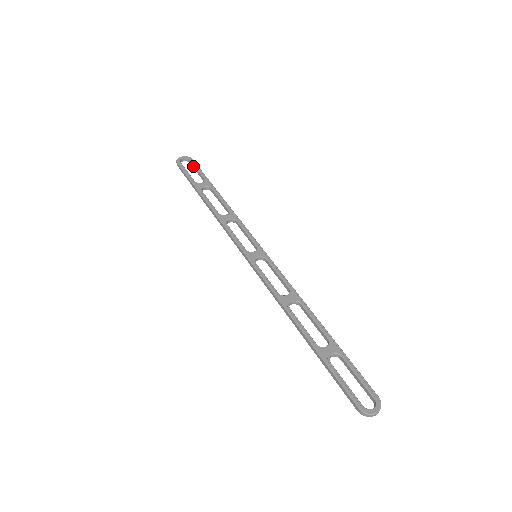
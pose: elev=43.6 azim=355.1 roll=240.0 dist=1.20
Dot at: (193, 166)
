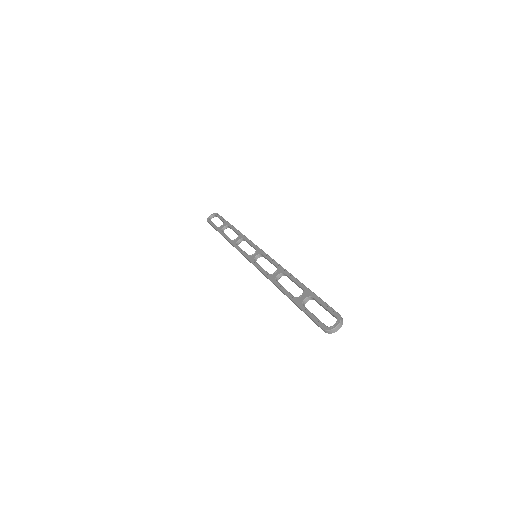
Dot at: (218, 217)
